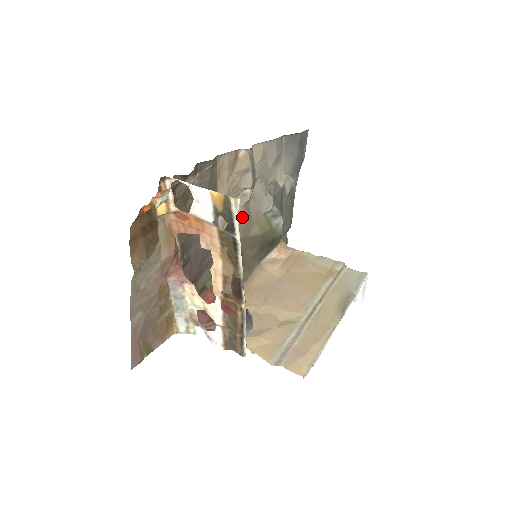
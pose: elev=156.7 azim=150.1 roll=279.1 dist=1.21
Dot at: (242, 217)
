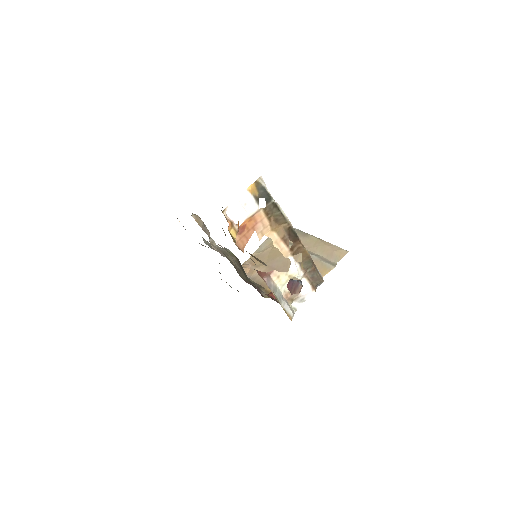
Dot at: (224, 255)
